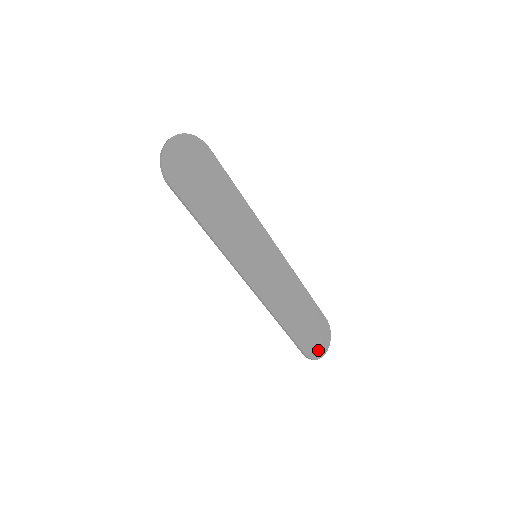
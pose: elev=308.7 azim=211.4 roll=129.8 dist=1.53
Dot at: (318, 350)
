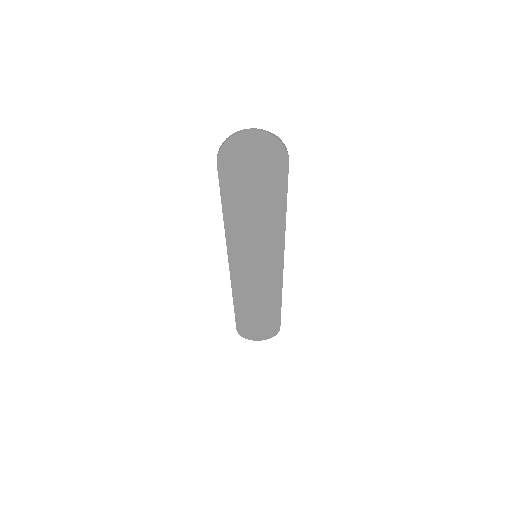
Dot at: (251, 335)
